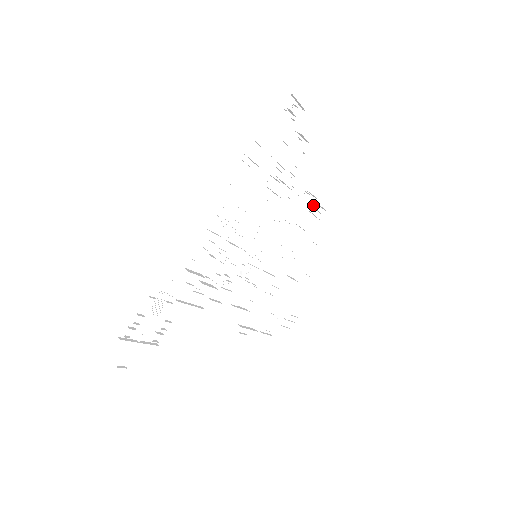
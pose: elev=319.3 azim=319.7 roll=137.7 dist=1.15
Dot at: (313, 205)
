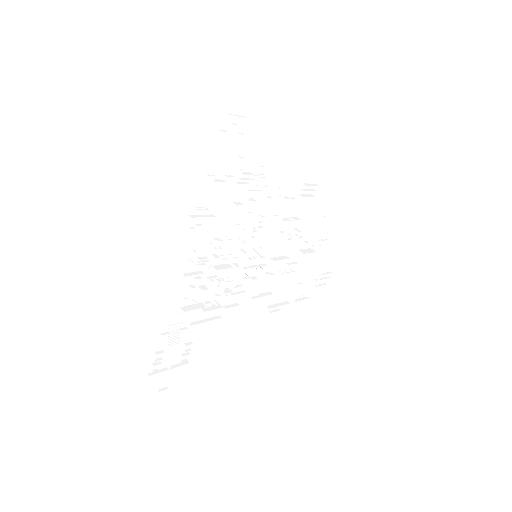
Dot at: (303, 183)
